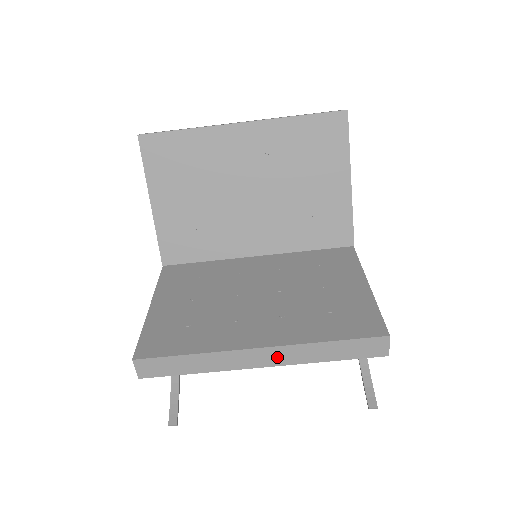
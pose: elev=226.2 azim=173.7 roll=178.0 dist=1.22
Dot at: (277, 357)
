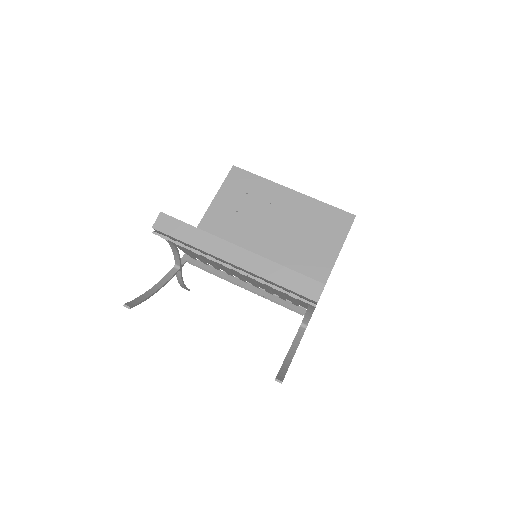
Dot at: (246, 261)
